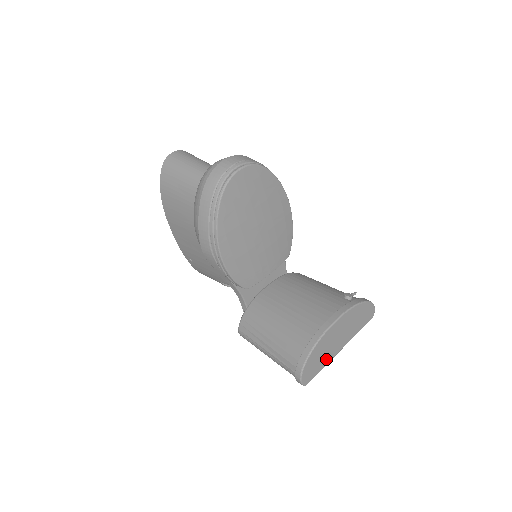
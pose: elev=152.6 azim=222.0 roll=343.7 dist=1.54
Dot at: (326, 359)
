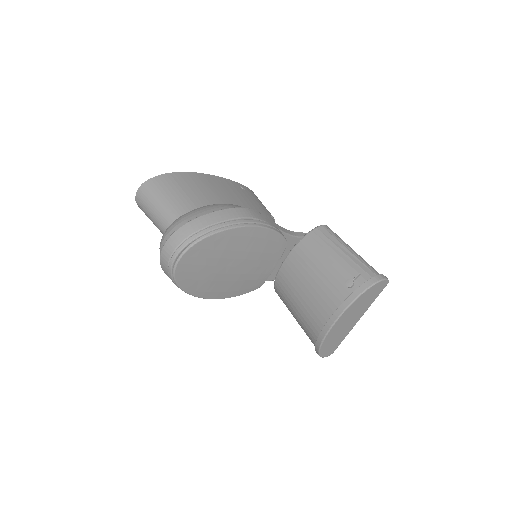
Dot at: (344, 335)
